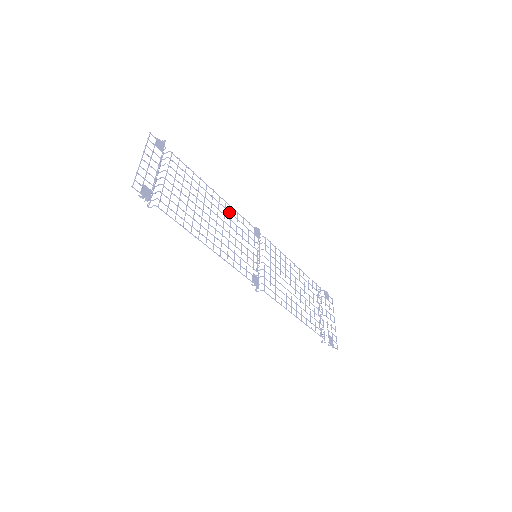
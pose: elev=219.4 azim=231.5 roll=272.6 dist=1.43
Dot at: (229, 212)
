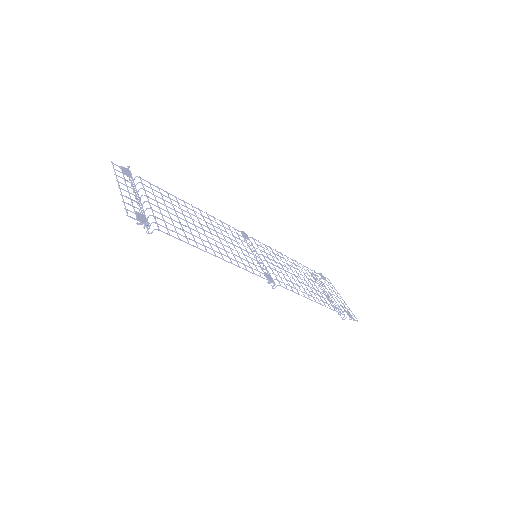
Dot at: occluded
